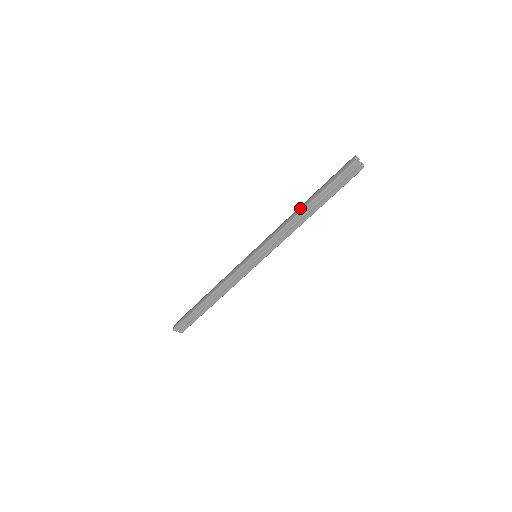
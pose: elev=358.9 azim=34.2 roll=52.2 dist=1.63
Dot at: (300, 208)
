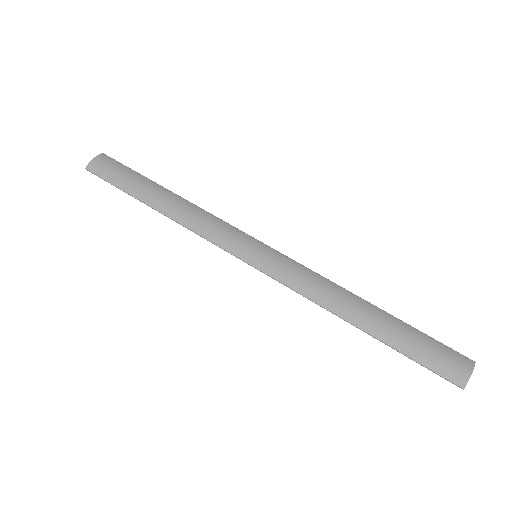
Dot at: (355, 316)
